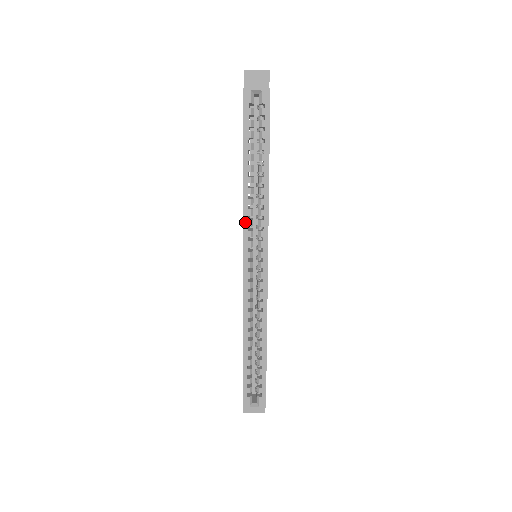
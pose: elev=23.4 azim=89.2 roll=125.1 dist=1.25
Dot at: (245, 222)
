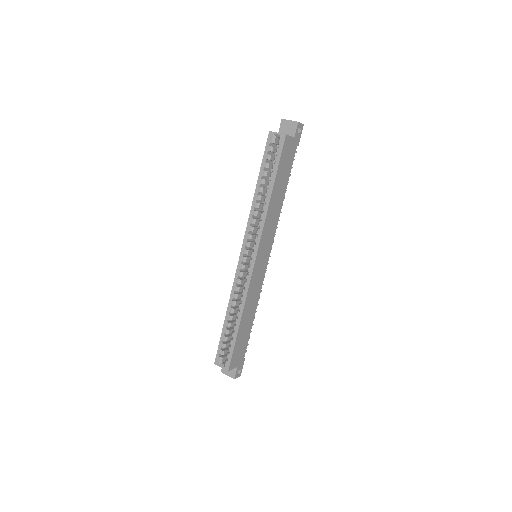
Dot at: (248, 227)
